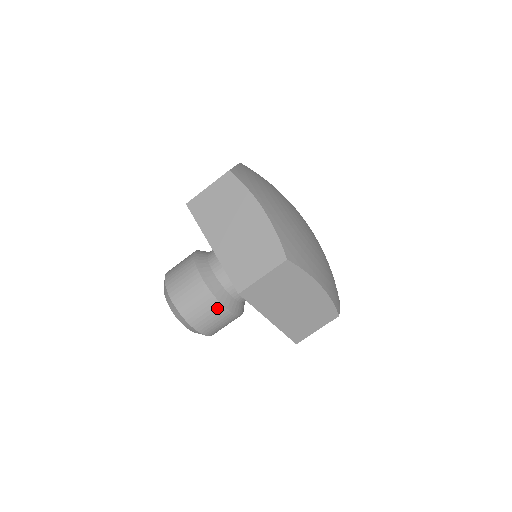
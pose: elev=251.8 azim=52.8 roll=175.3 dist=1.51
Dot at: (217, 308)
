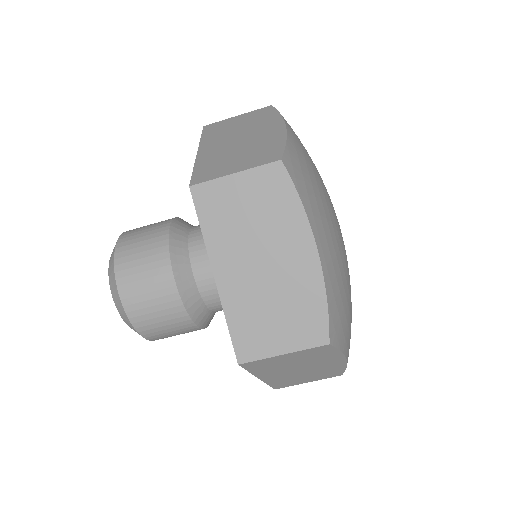
Dot at: (185, 324)
